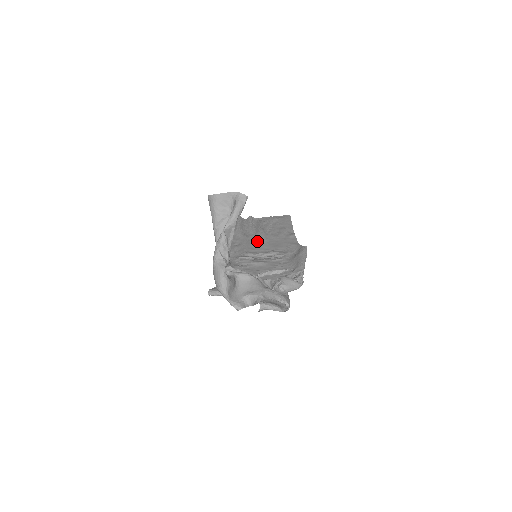
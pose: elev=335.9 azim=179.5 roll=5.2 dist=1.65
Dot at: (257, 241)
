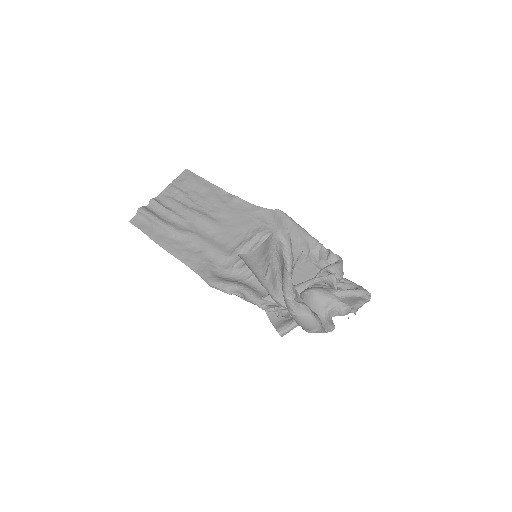
Dot at: (213, 231)
